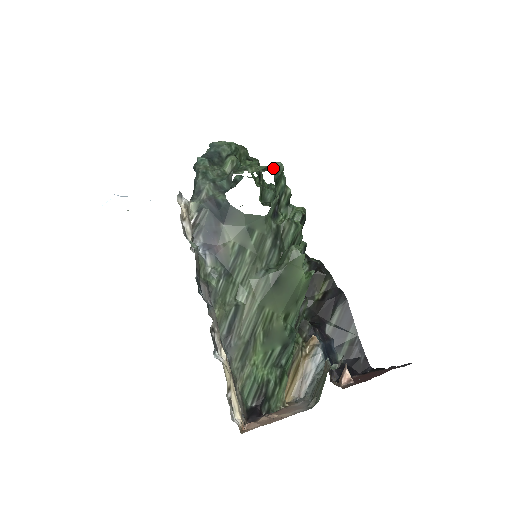
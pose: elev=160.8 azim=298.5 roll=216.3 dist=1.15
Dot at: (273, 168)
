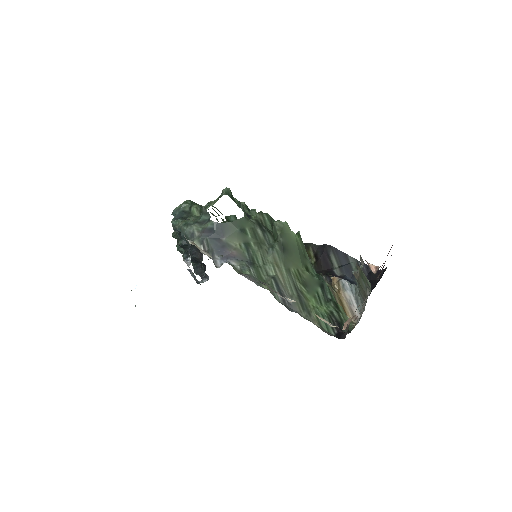
Dot at: (224, 193)
